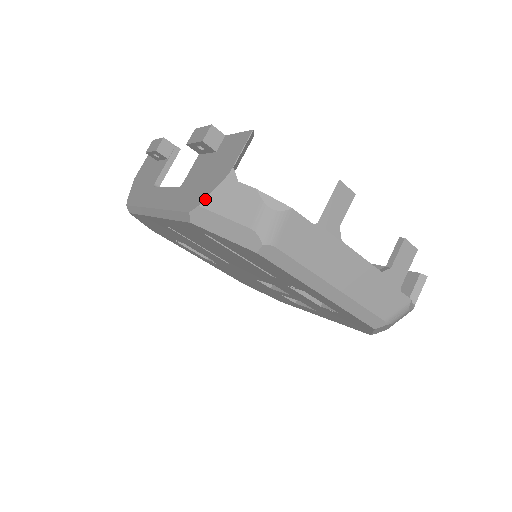
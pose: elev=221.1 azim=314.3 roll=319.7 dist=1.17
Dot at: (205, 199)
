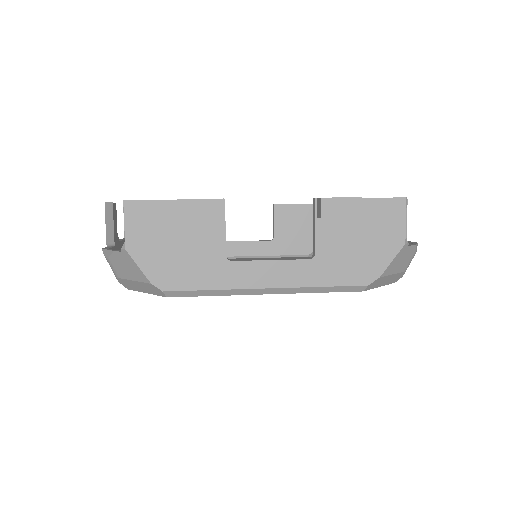
Dot at: (385, 270)
